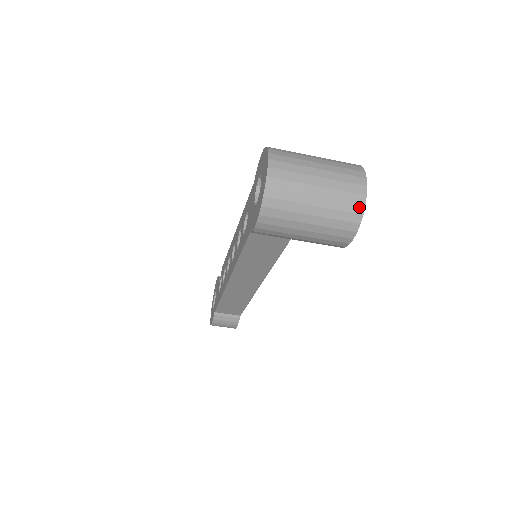
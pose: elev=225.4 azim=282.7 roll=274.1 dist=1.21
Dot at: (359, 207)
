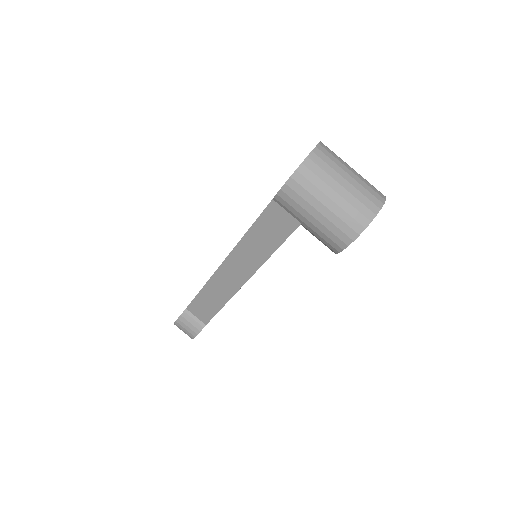
Dot at: (371, 214)
